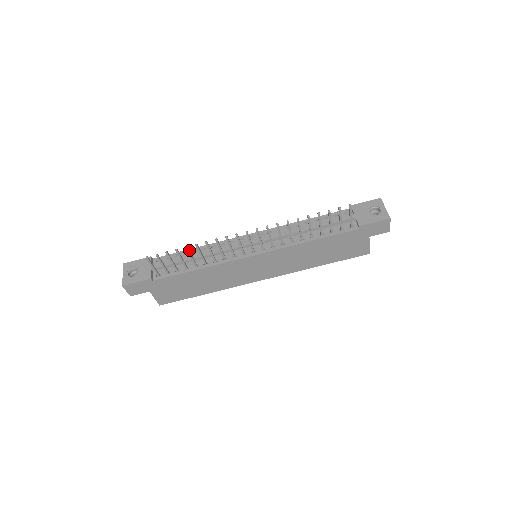
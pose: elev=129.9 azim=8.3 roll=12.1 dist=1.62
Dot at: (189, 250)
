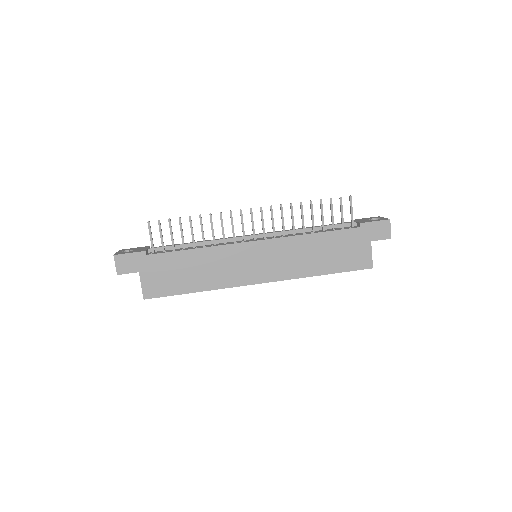
Dot at: occluded
